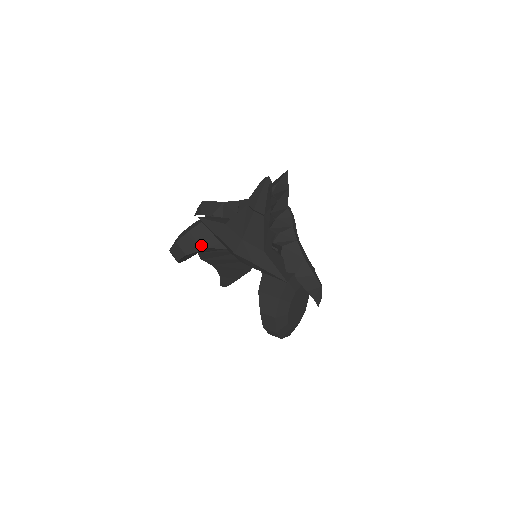
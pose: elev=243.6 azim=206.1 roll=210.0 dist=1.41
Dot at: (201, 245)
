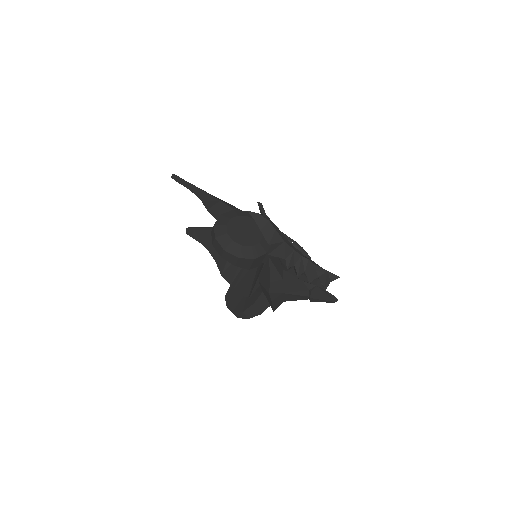
Dot at: (251, 267)
